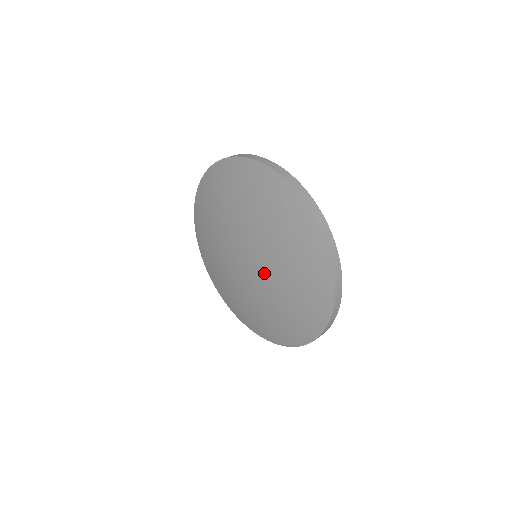
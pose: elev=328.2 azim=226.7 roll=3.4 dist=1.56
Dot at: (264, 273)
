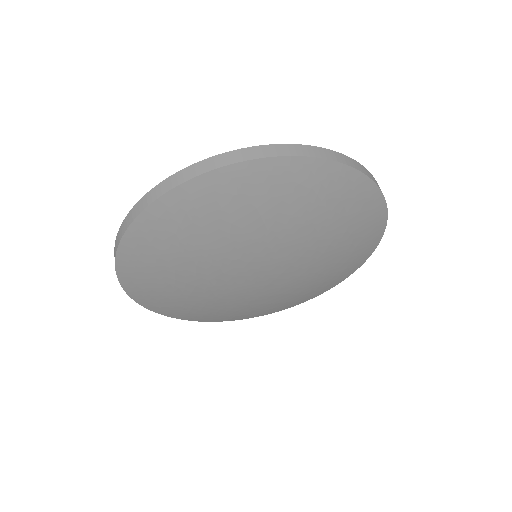
Dot at: (285, 280)
